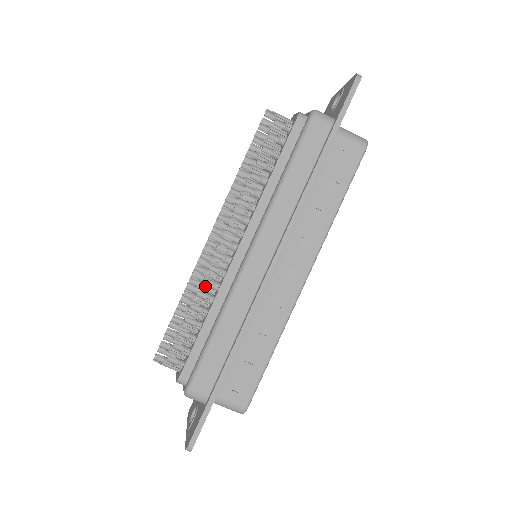
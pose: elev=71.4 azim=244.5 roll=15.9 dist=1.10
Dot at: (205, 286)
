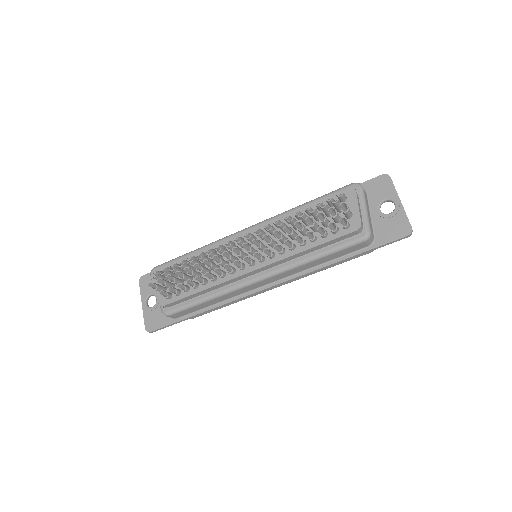
Dot at: (214, 268)
